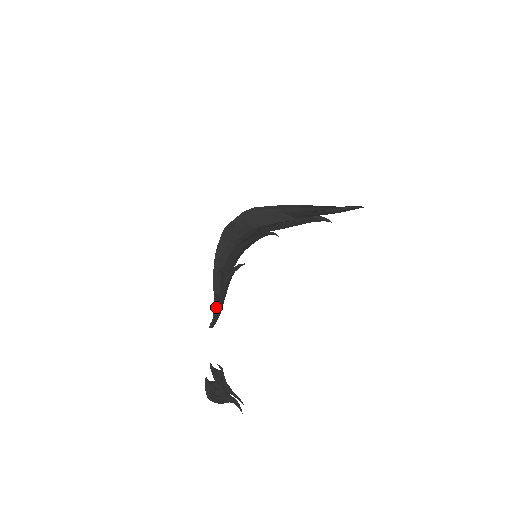
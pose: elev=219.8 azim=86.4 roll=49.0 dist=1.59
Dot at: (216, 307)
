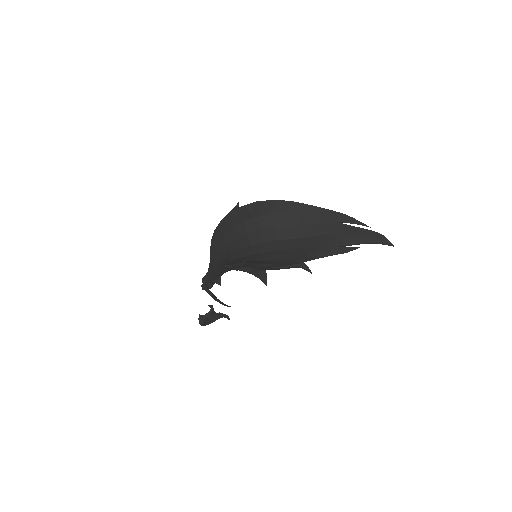
Dot at: occluded
